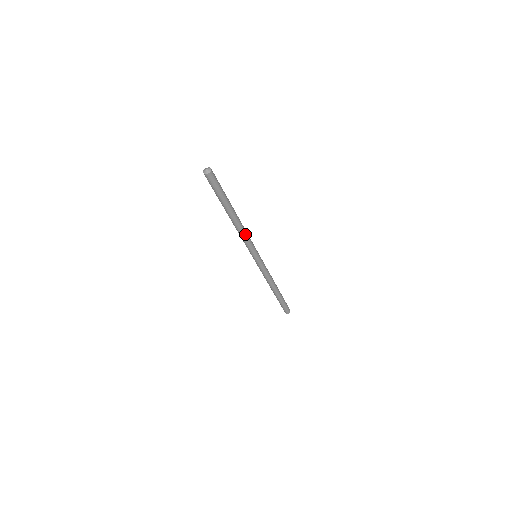
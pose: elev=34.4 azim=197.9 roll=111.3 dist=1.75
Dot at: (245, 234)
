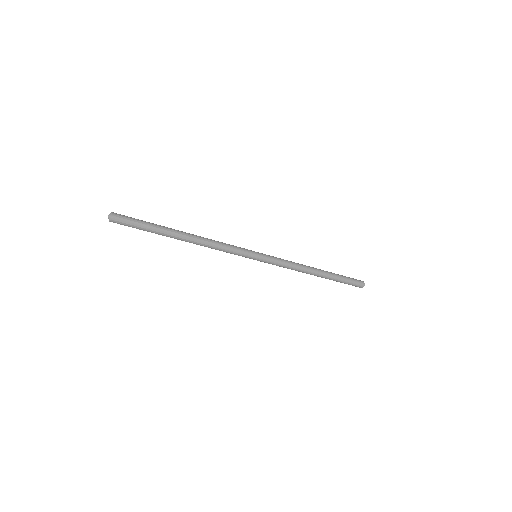
Dot at: (215, 248)
